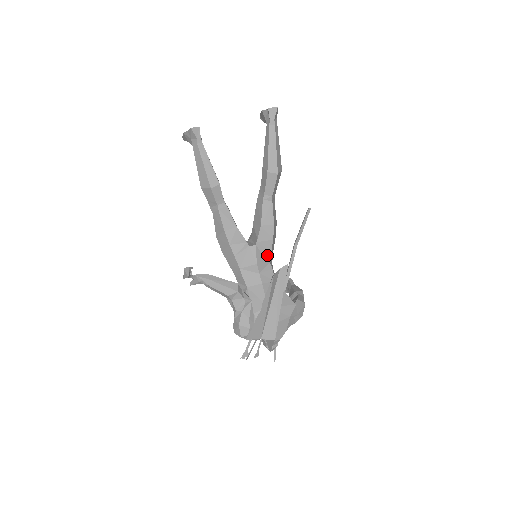
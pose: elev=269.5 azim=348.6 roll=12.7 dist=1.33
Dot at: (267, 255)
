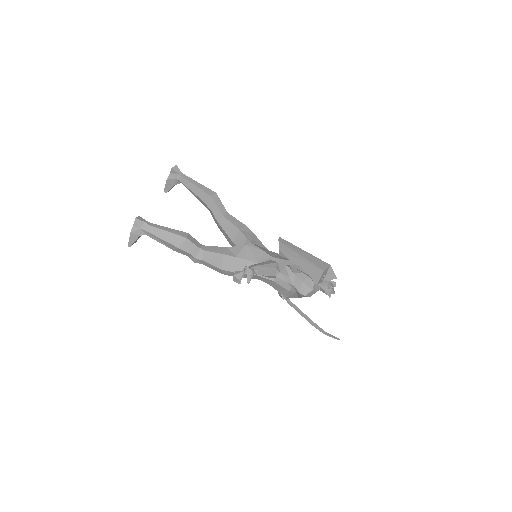
Dot at: (262, 246)
